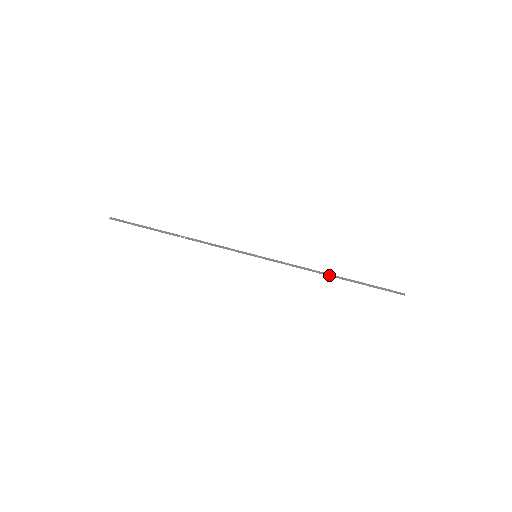
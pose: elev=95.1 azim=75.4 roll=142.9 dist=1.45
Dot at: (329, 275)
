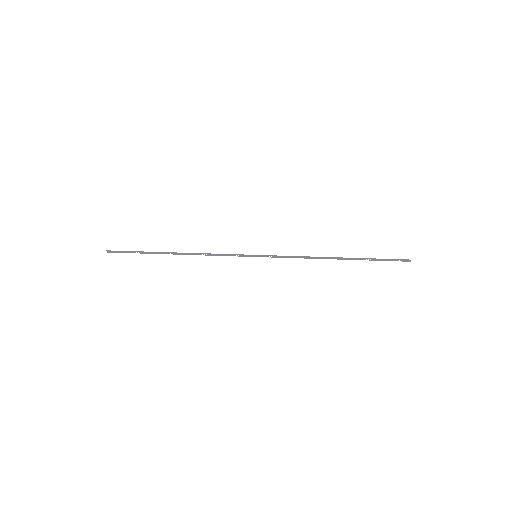
Dot at: (332, 257)
